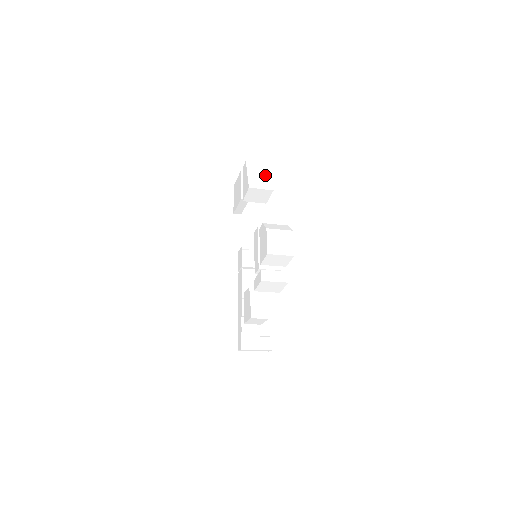
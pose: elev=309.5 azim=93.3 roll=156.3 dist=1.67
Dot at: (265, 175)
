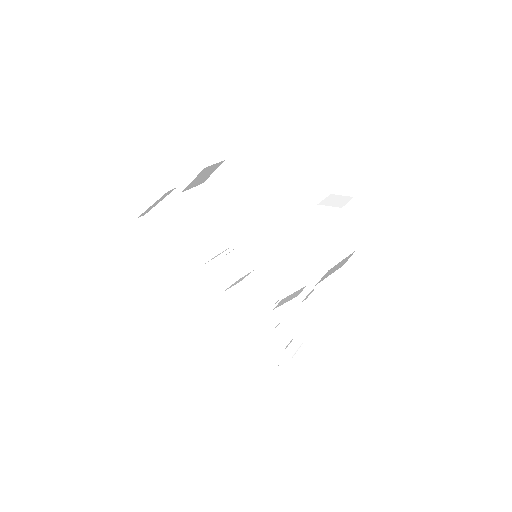
Dot at: (196, 143)
